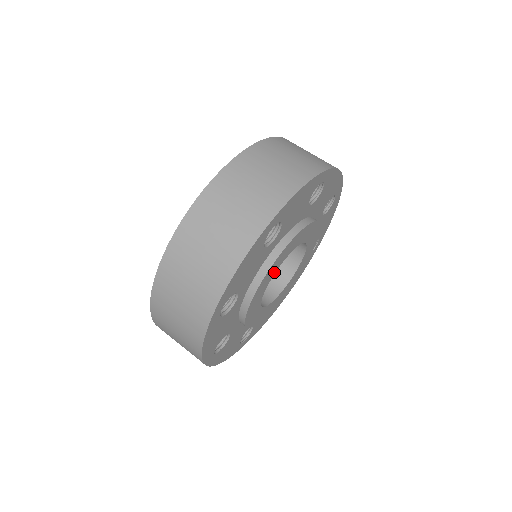
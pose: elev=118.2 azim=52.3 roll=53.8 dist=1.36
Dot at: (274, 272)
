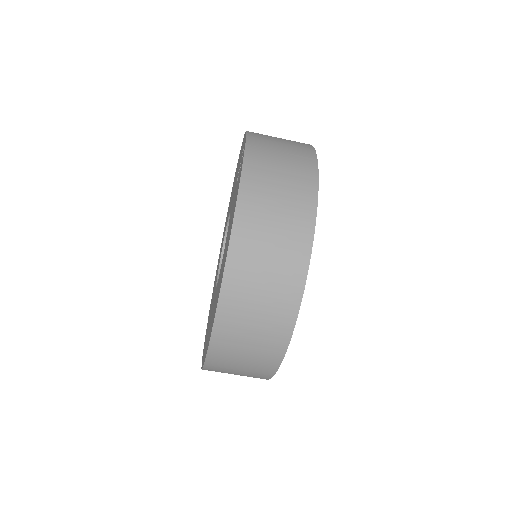
Dot at: occluded
